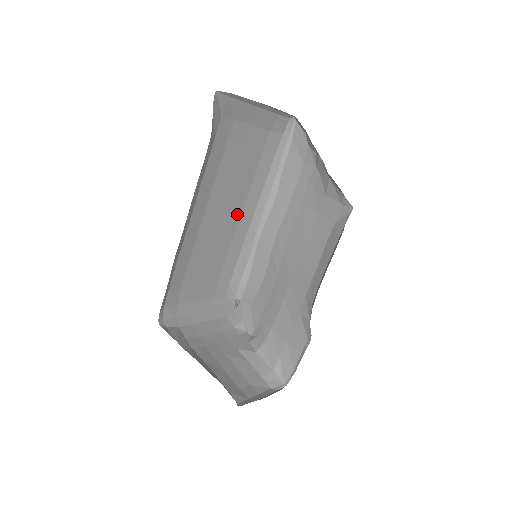
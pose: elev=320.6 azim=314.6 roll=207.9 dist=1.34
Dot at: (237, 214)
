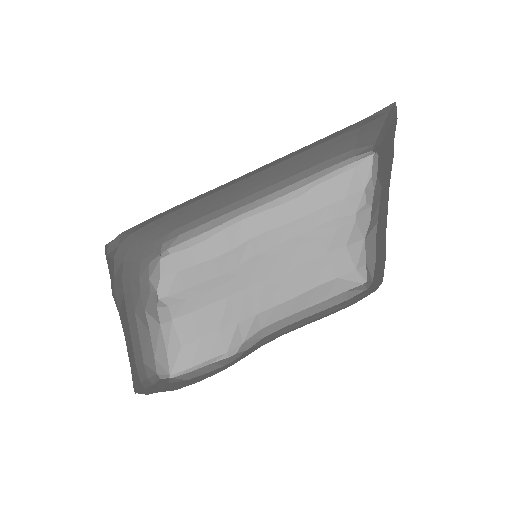
Dot at: (256, 190)
